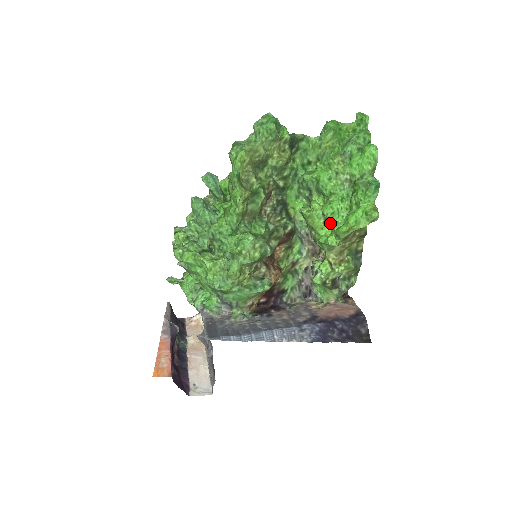
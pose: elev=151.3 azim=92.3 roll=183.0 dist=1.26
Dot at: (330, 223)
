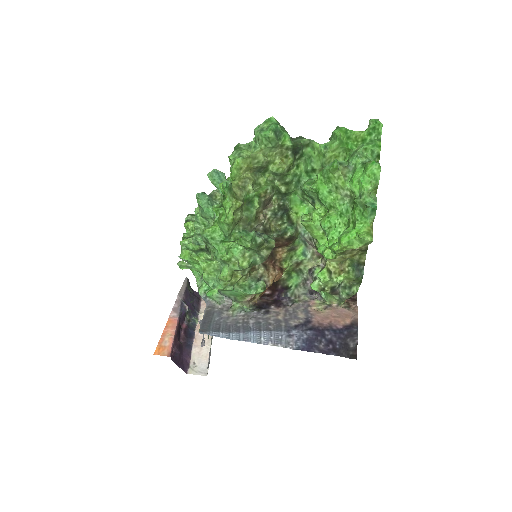
Dot at: occluded
